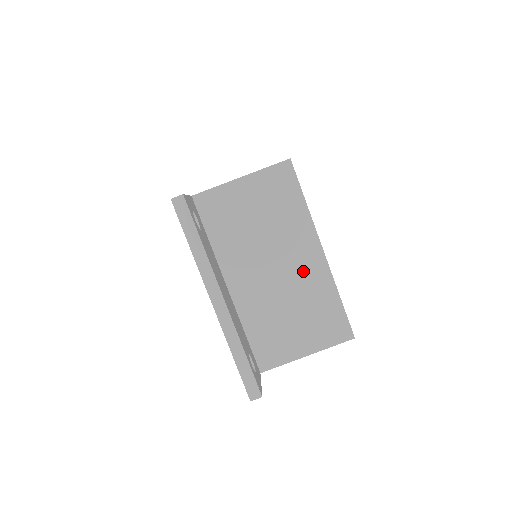
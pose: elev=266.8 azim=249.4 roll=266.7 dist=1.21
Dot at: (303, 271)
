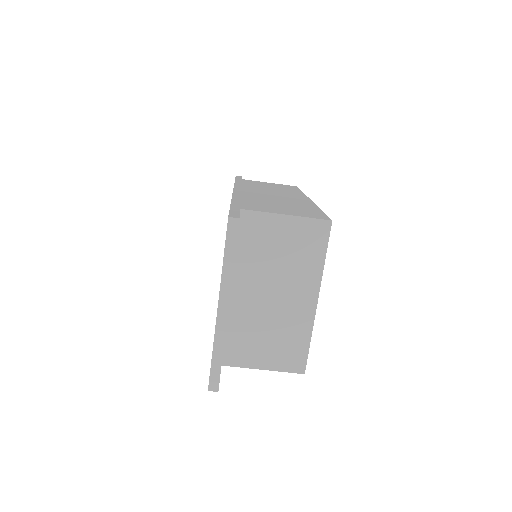
Dot at: (294, 308)
